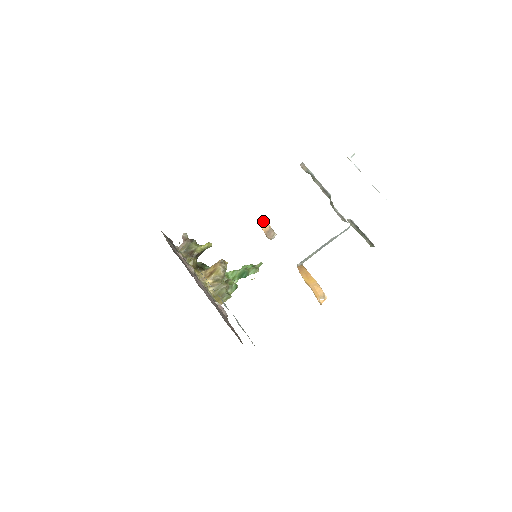
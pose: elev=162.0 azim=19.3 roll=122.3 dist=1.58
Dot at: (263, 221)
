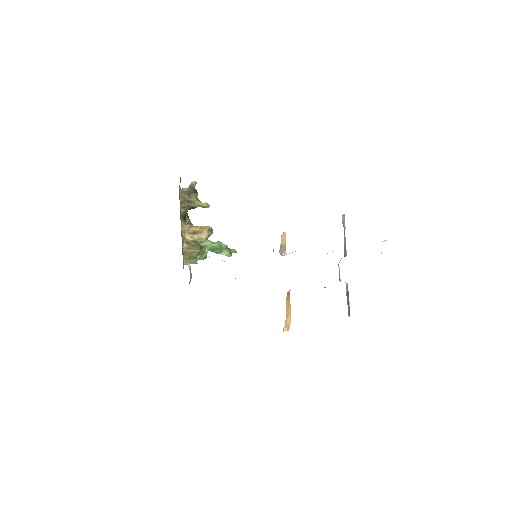
Dot at: (285, 236)
